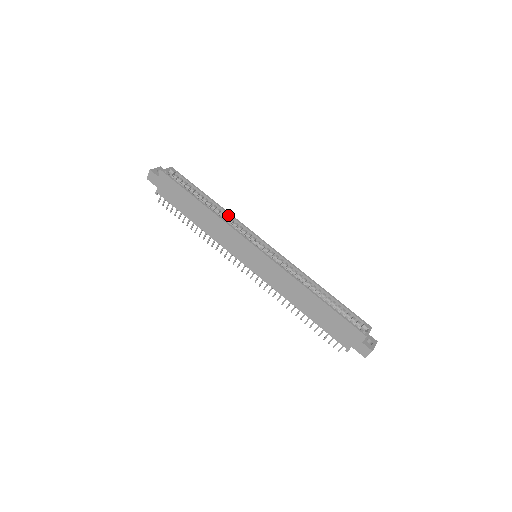
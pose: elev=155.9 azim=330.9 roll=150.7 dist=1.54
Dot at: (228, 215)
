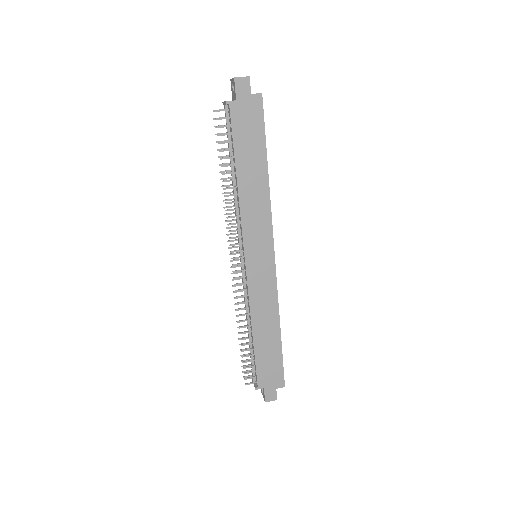
Dot at: occluded
